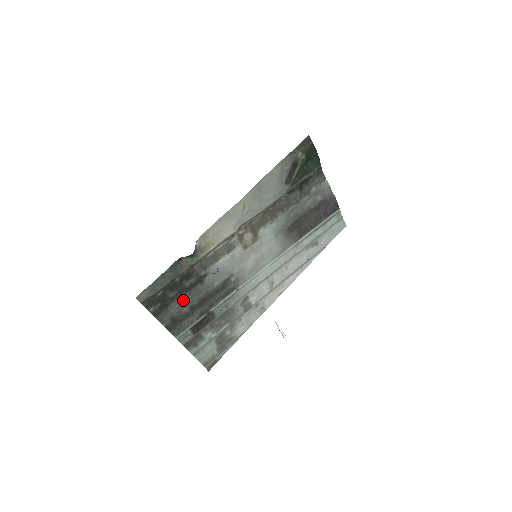
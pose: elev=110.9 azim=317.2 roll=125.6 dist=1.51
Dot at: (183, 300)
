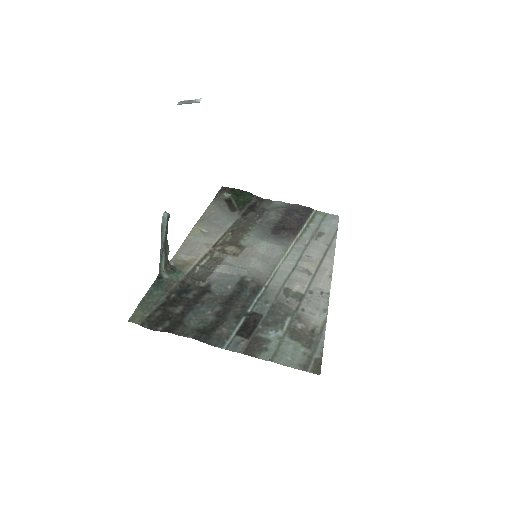
Dot at: (198, 311)
